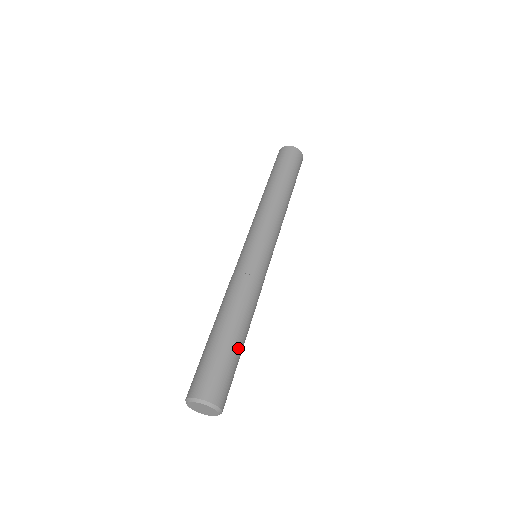
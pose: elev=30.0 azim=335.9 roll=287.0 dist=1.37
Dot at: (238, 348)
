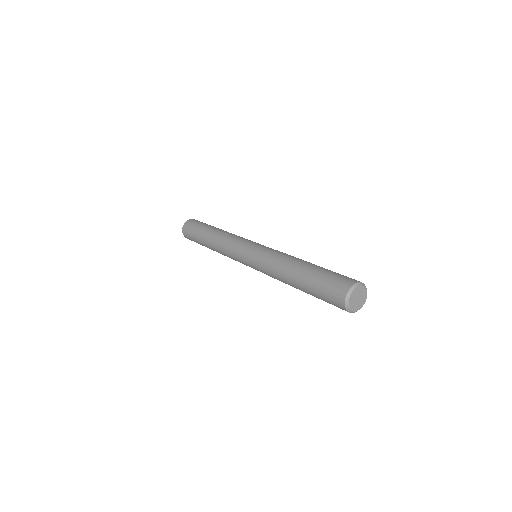
Dot at: (321, 267)
